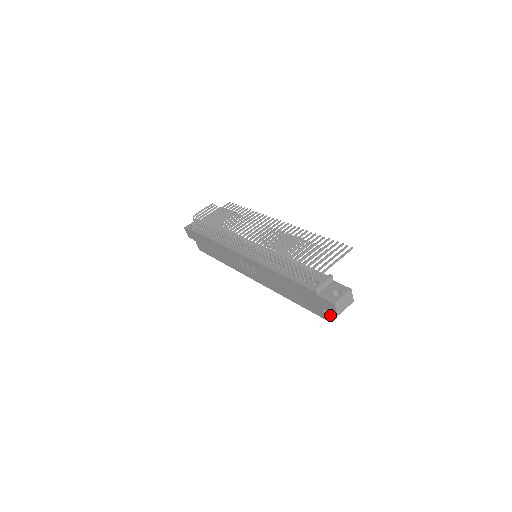
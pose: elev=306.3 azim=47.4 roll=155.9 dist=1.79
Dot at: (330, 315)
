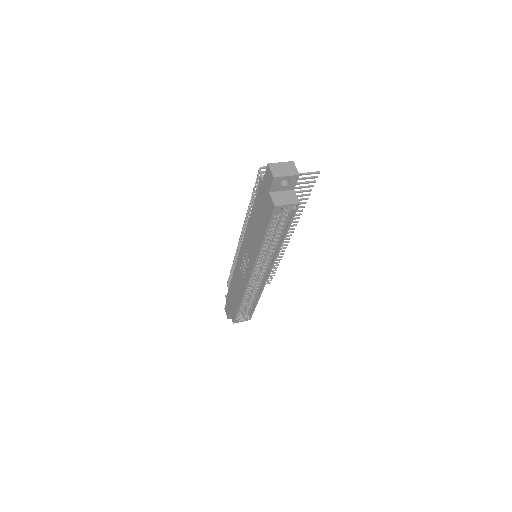
Dot at: (282, 205)
